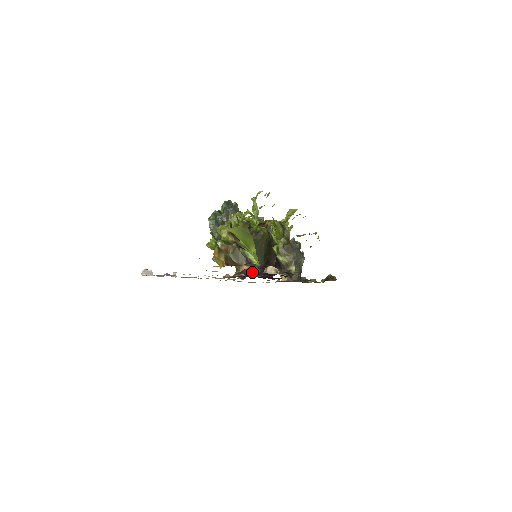
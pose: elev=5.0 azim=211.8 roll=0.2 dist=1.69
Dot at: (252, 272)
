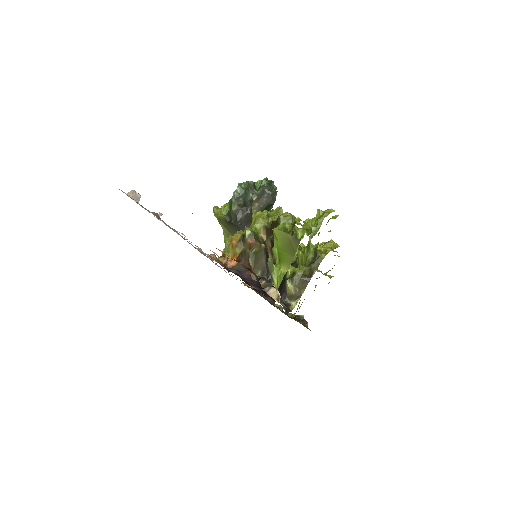
Dot at: occluded
